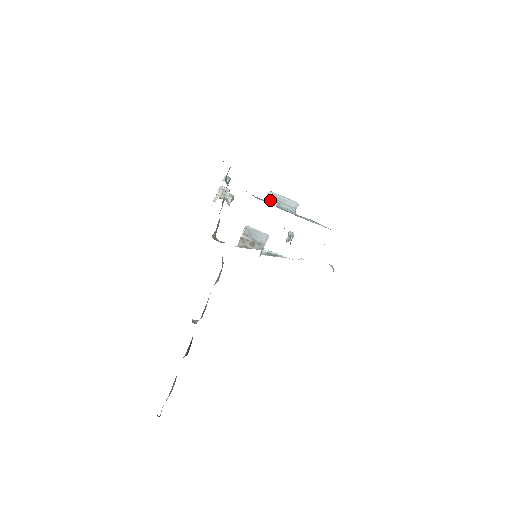
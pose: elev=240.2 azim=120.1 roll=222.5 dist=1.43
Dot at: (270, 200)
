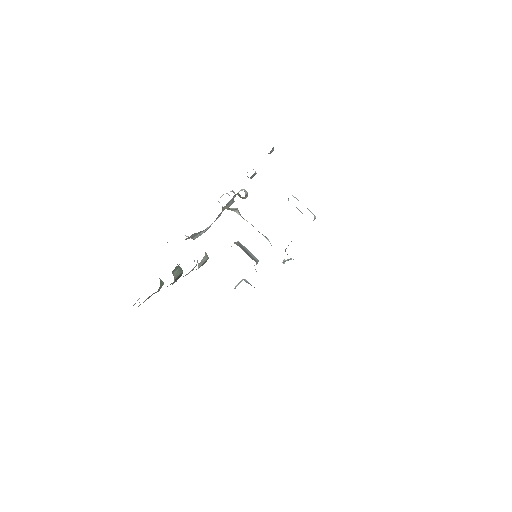
Dot at: (295, 197)
